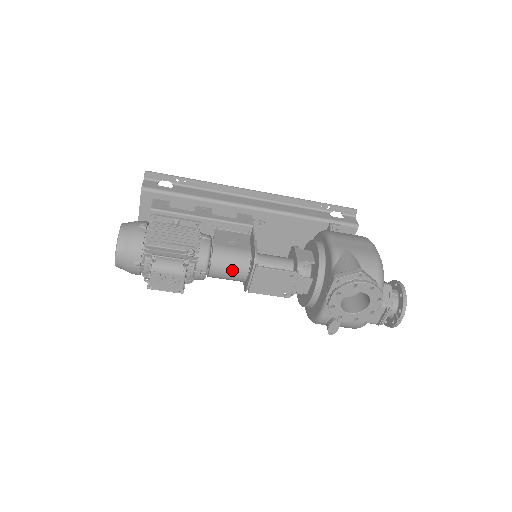
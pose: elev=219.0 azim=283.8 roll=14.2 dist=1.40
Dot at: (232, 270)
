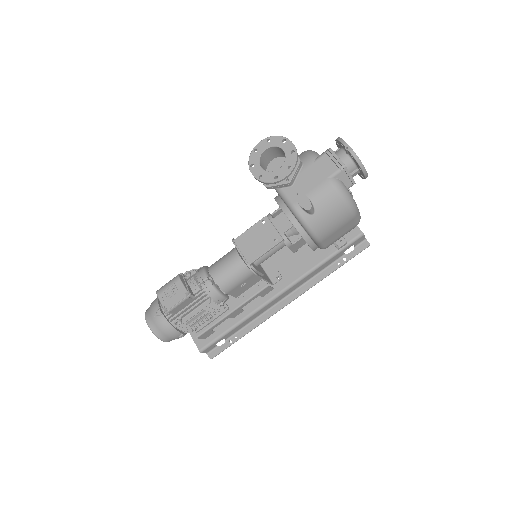
Dot at: (226, 263)
